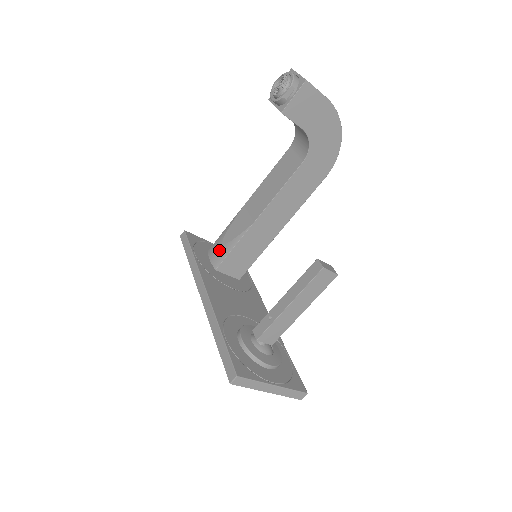
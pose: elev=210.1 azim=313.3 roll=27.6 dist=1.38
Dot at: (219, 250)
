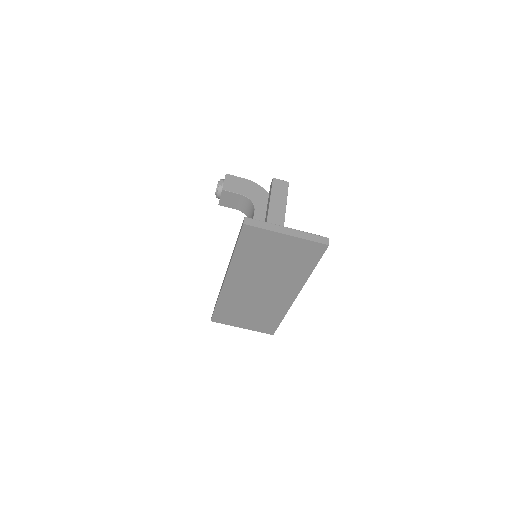
Dot at: occluded
